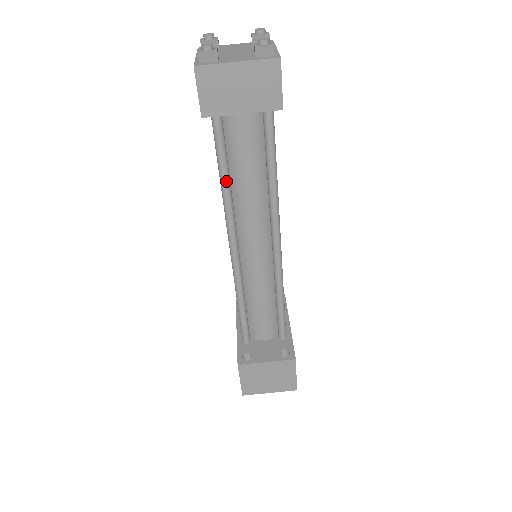
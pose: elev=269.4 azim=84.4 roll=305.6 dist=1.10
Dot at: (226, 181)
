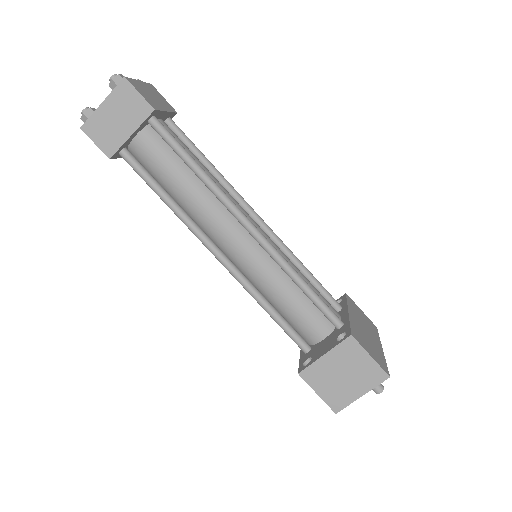
Dot at: (165, 197)
